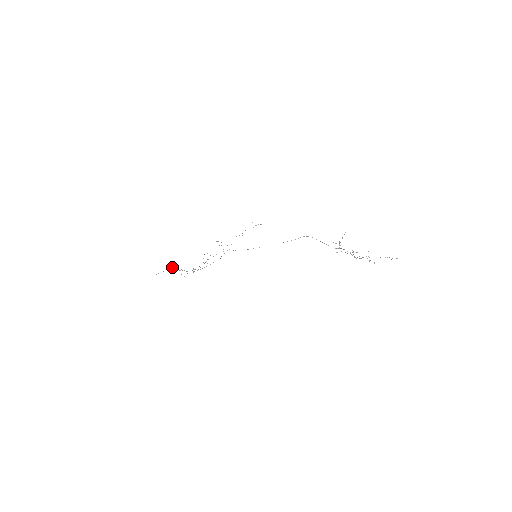
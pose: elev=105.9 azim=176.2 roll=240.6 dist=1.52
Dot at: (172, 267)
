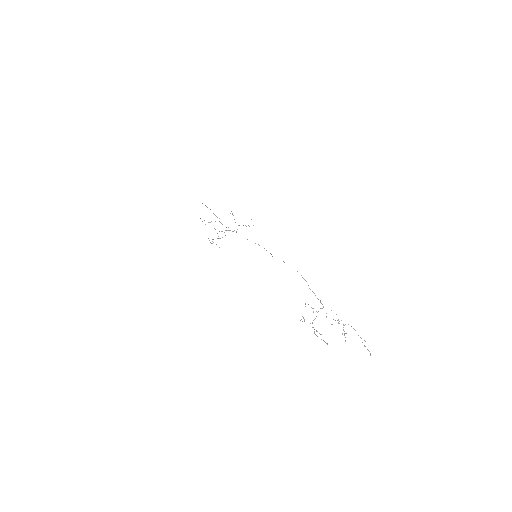
Dot at: occluded
